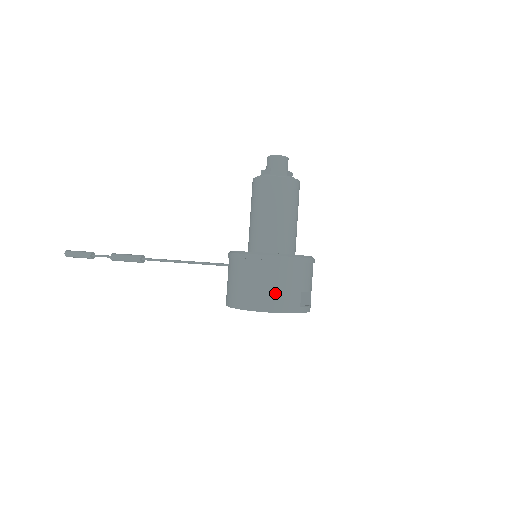
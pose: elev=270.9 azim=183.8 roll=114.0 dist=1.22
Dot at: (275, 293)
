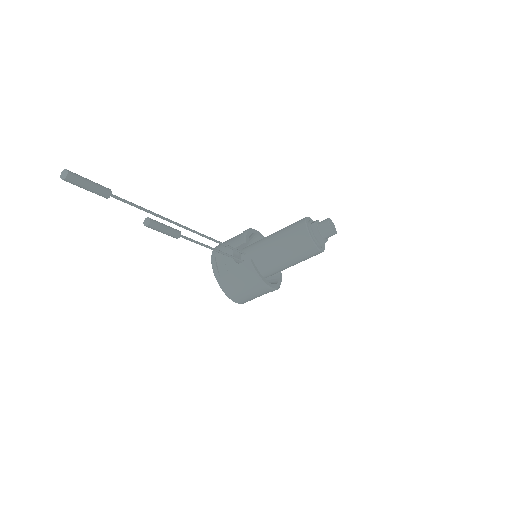
Dot at: occluded
